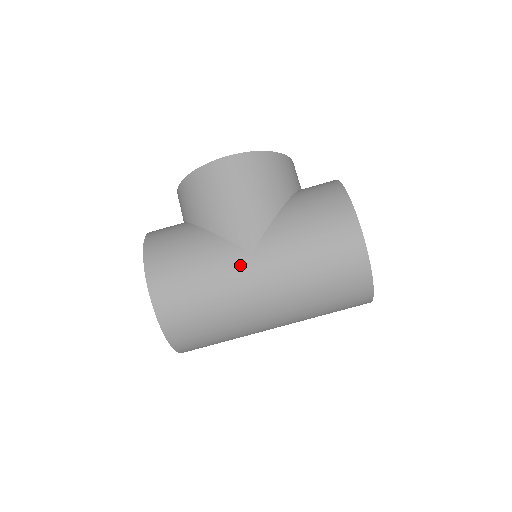
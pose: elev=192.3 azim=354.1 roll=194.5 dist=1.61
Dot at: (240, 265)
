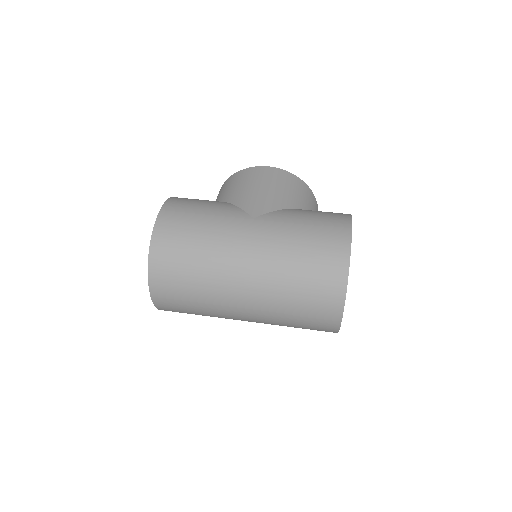
Dot at: (240, 222)
